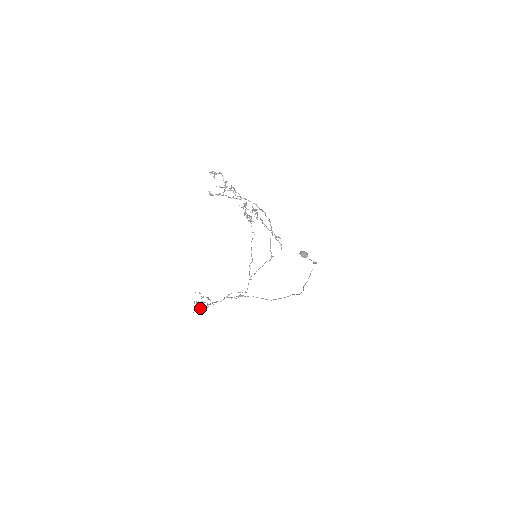
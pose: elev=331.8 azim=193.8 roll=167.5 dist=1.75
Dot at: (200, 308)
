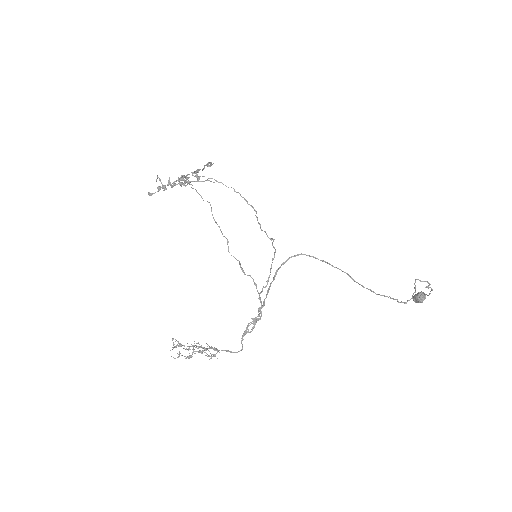
Dot at: occluded
